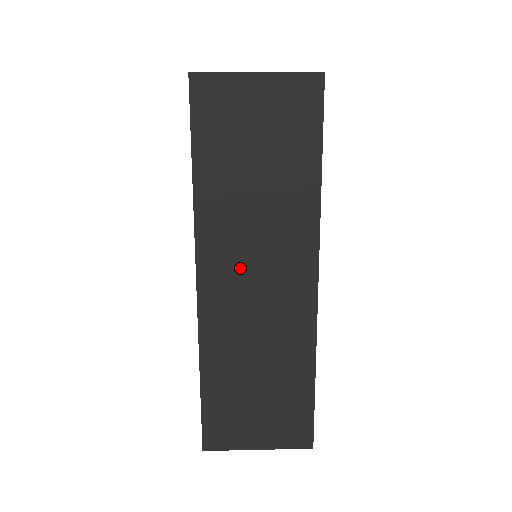
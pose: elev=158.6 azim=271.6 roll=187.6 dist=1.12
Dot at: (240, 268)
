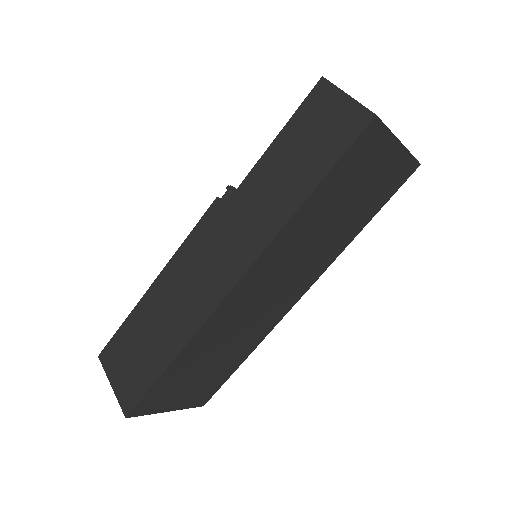
Dot at: (269, 283)
